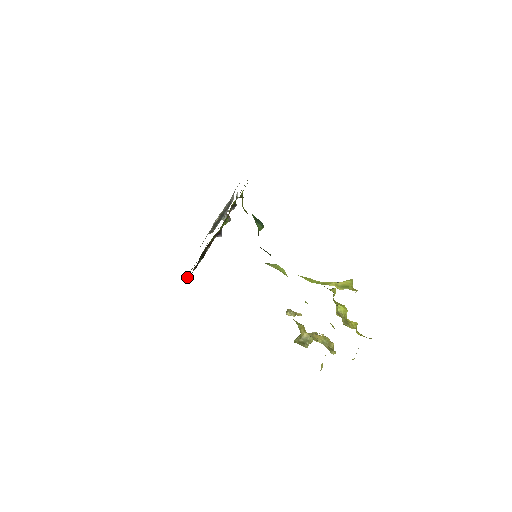
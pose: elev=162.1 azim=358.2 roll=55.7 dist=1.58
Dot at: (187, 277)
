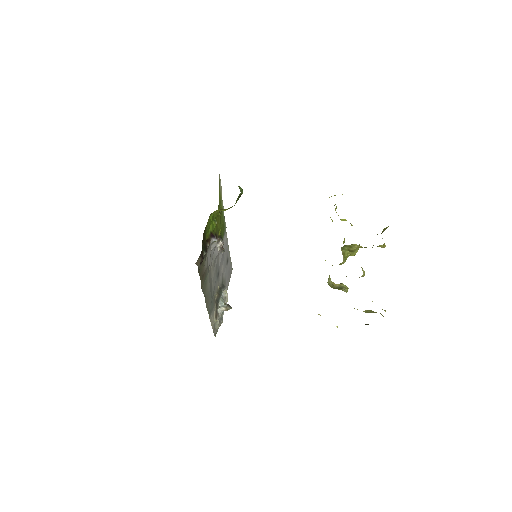
Dot at: (196, 263)
